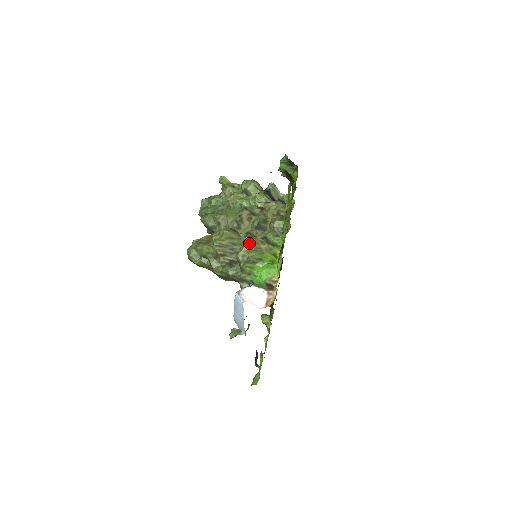
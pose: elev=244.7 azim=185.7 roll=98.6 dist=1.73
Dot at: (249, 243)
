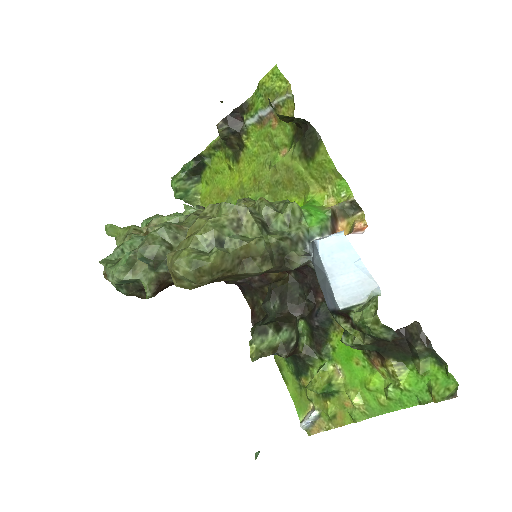
Dot at: occluded
